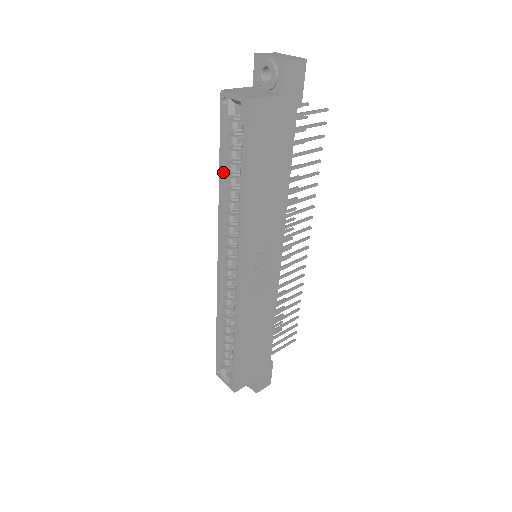
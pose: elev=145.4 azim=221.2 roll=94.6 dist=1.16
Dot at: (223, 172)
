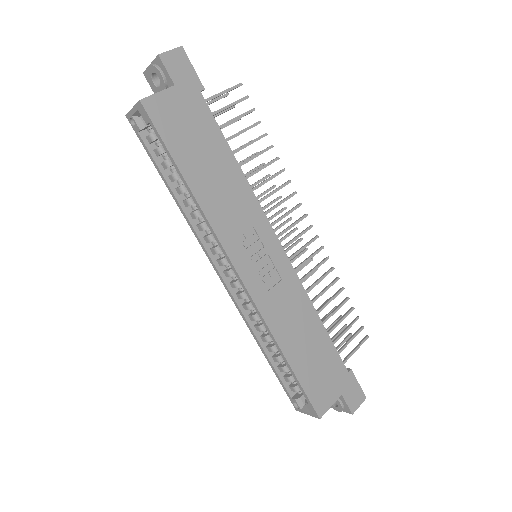
Dot at: (170, 187)
